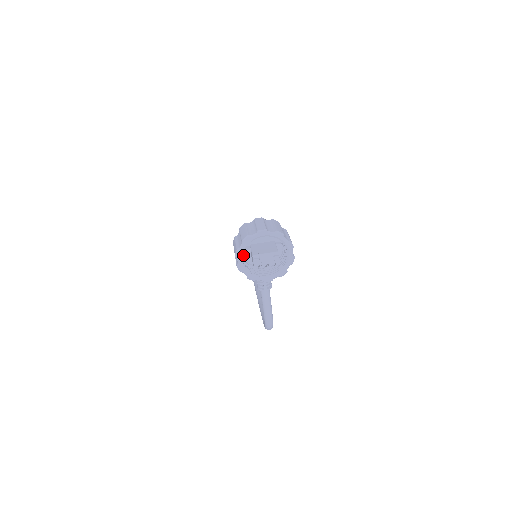
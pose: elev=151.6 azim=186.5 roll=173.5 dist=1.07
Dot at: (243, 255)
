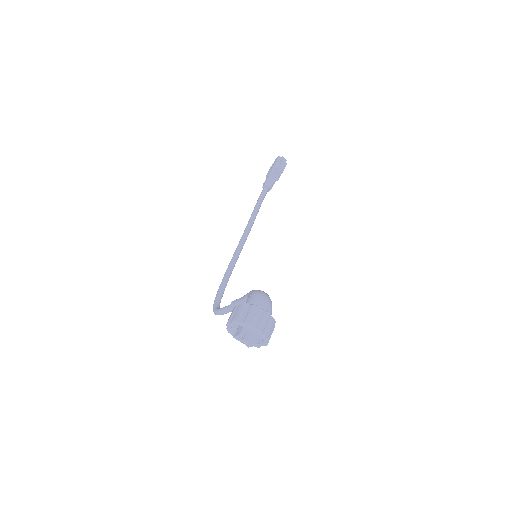
Dot at: occluded
